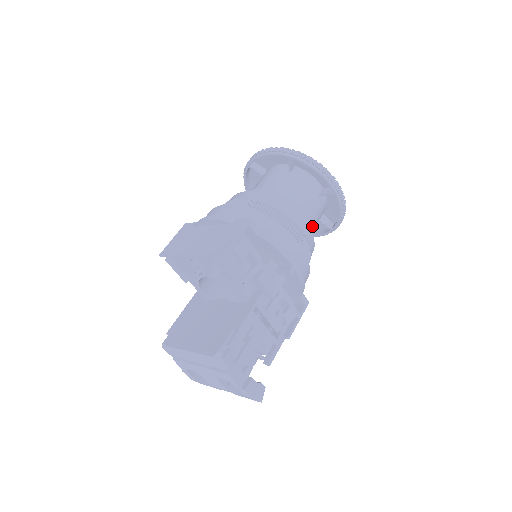
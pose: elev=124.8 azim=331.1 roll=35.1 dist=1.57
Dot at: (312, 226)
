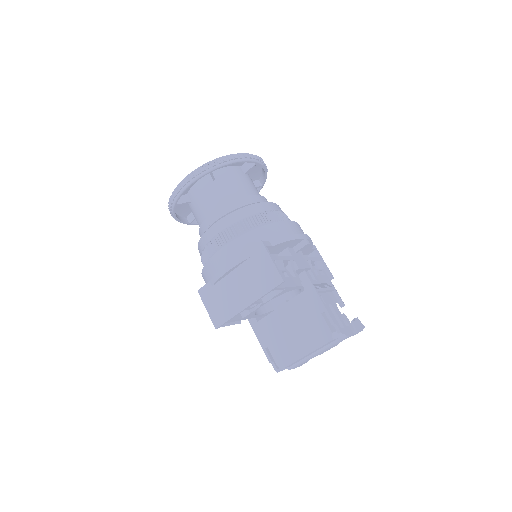
Dot at: (265, 199)
